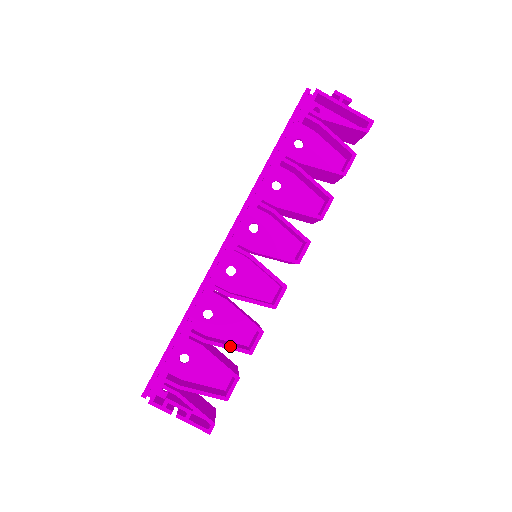
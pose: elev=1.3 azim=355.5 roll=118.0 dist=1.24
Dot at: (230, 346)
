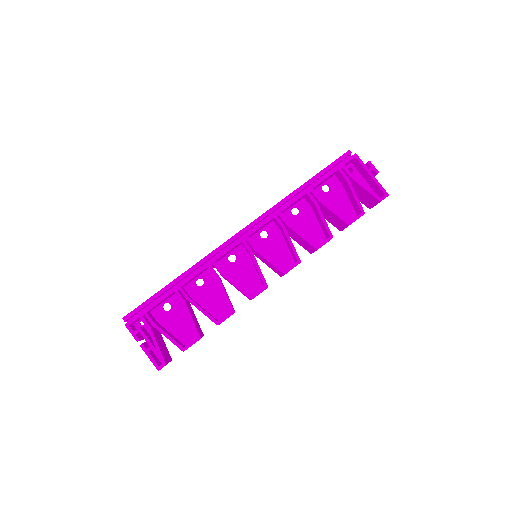
Dot at: (205, 311)
